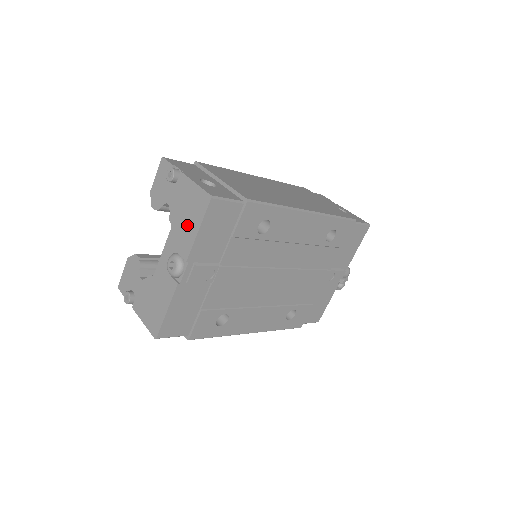
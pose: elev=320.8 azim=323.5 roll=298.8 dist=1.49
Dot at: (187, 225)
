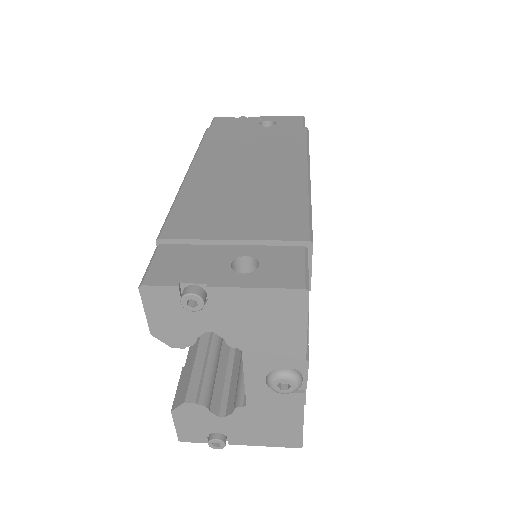
Dot at: (277, 337)
